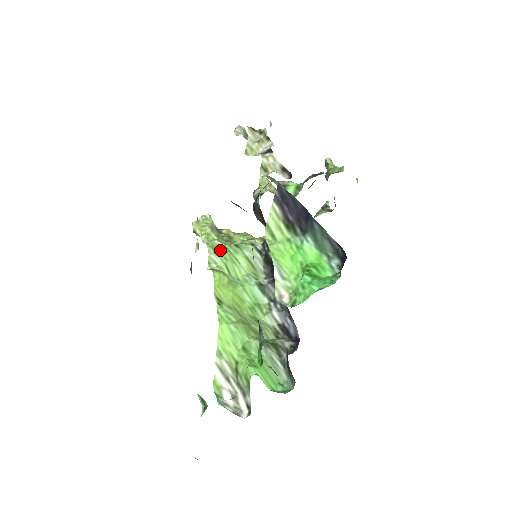
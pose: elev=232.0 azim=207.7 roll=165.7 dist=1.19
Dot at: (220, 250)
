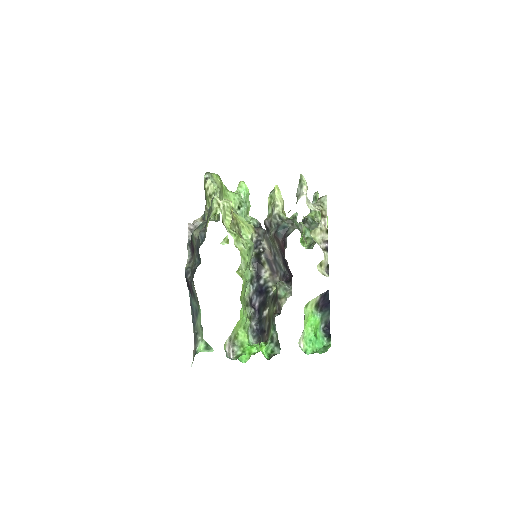
Dot at: (246, 259)
